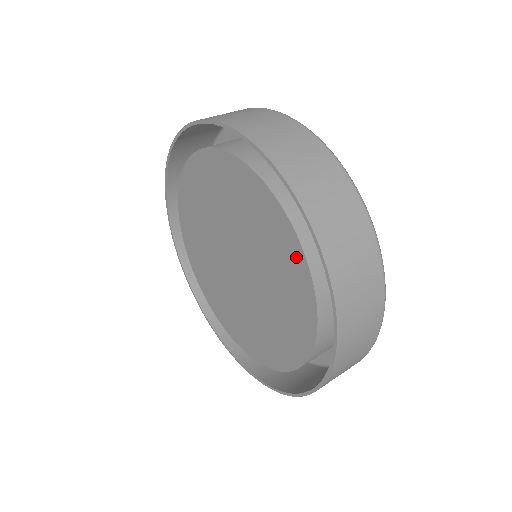
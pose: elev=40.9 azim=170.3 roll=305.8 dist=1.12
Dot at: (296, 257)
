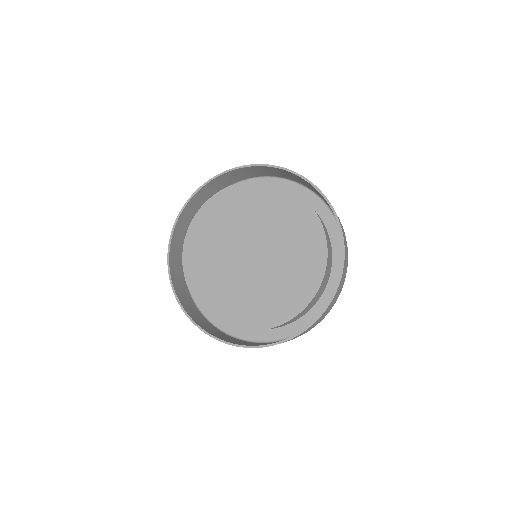
Dot at: (288, 196)
